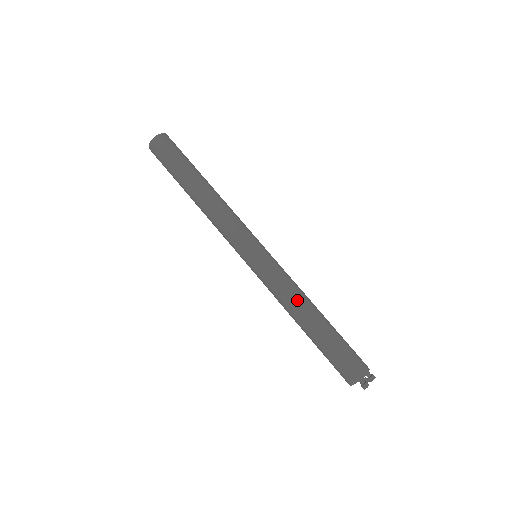
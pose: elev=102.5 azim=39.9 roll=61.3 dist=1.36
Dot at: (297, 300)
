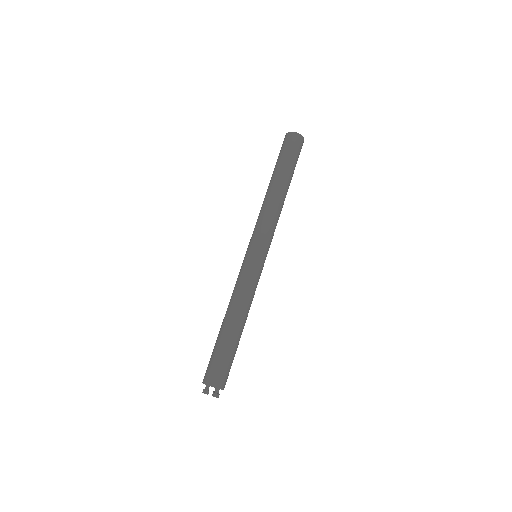
Dot at: (236, 302)
